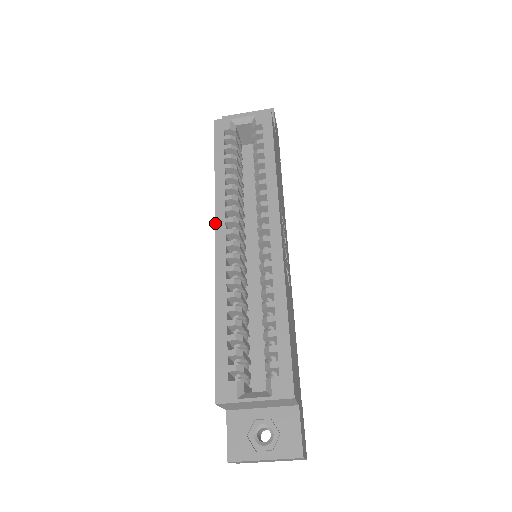
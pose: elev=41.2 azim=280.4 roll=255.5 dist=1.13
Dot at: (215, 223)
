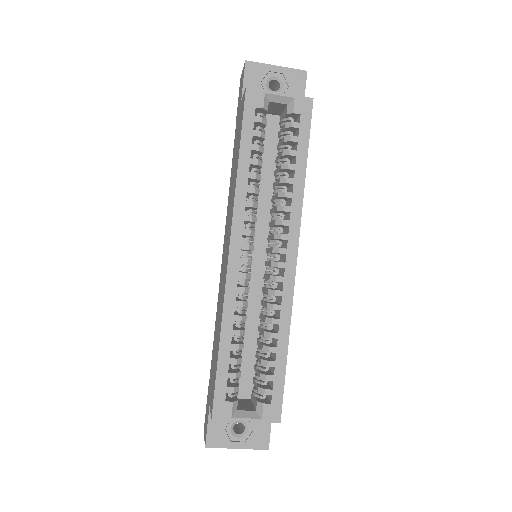
Dot at: (231, 233)
